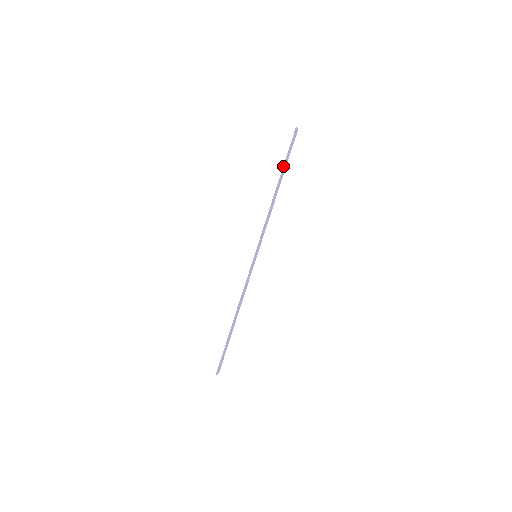
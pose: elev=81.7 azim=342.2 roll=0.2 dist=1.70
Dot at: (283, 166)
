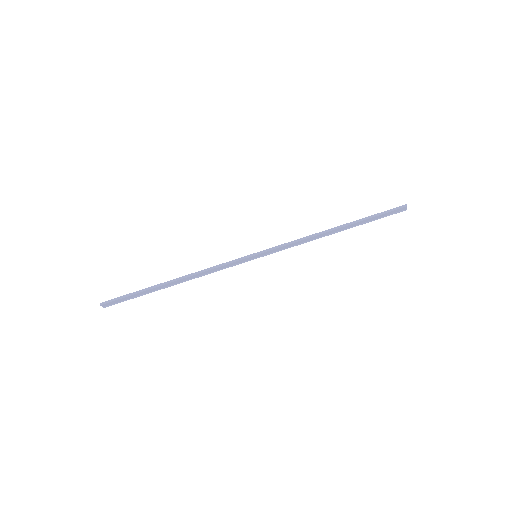
Dot at: (362, 218)
